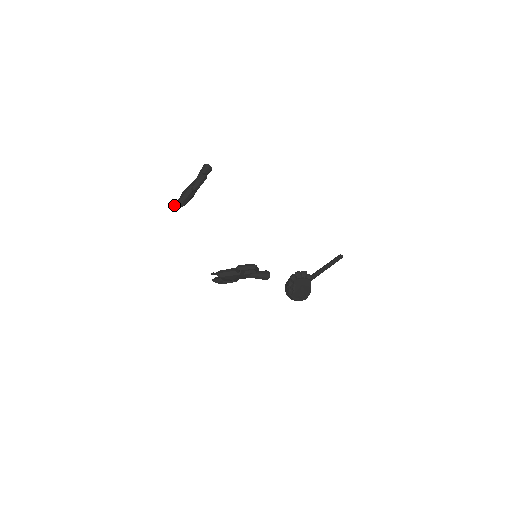
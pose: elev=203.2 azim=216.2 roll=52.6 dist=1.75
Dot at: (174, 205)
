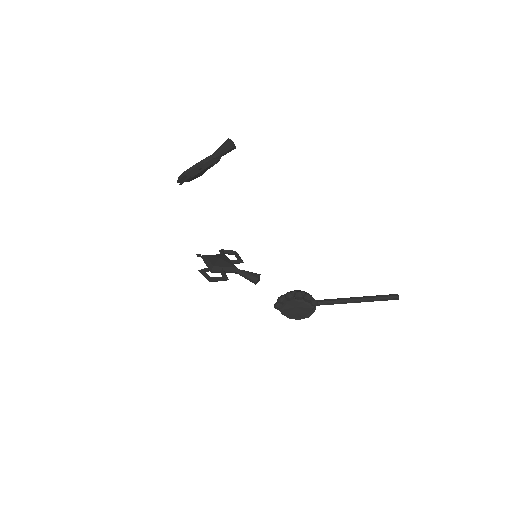
Dot at: occluded
